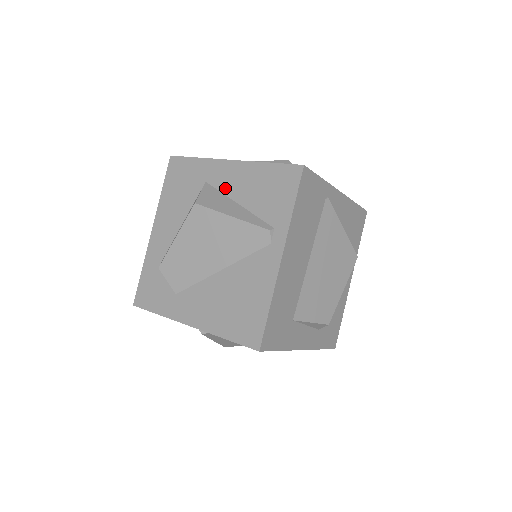
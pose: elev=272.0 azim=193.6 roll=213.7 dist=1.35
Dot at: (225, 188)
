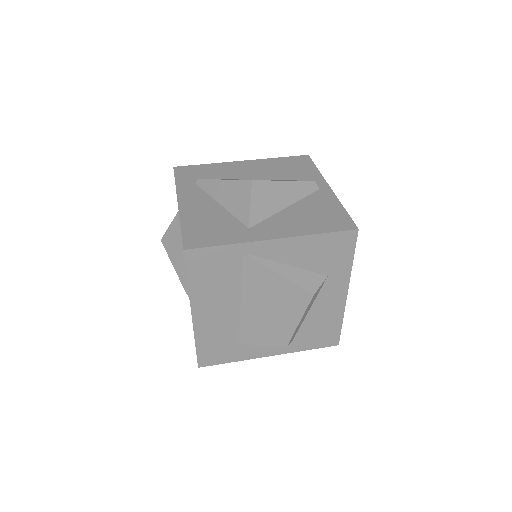
Dot at: (180, 227)
